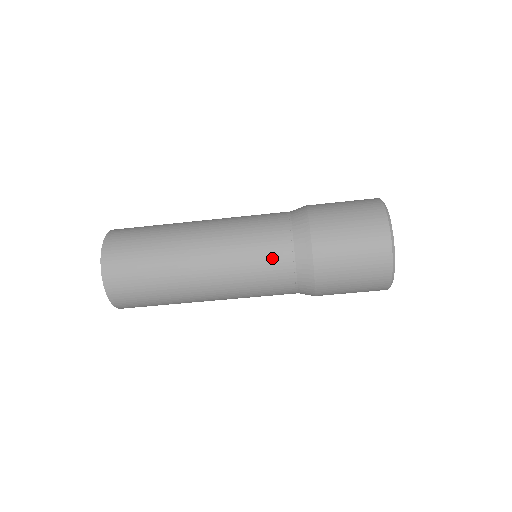
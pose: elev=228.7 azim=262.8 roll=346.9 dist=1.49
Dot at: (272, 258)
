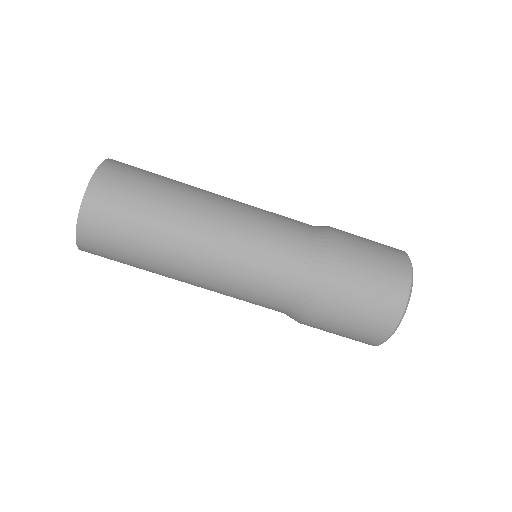
Dot at: (272, 290)
